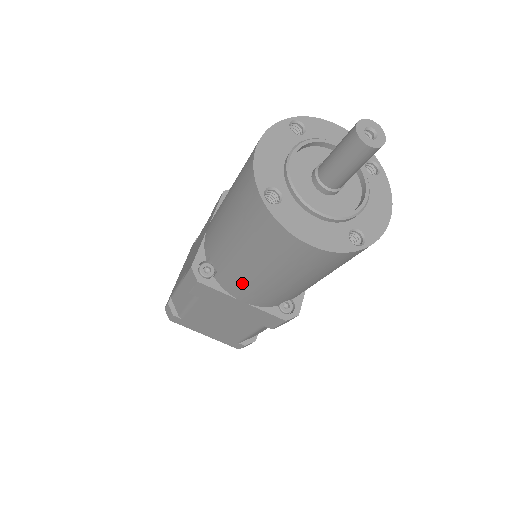
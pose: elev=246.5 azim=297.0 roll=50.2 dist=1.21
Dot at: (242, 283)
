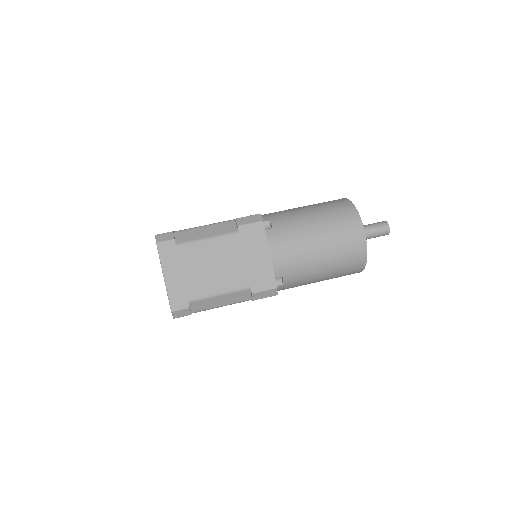
Dot at: (292, 240)
